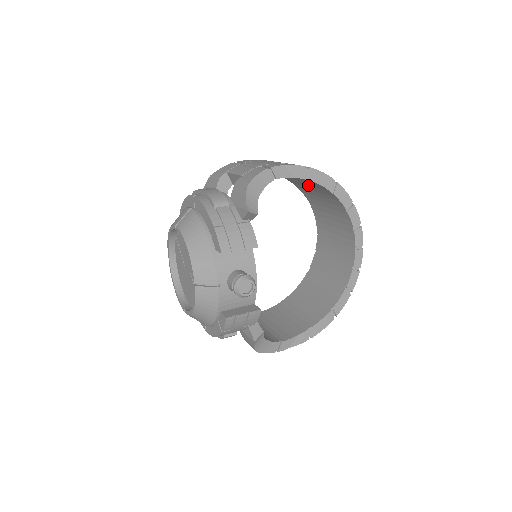
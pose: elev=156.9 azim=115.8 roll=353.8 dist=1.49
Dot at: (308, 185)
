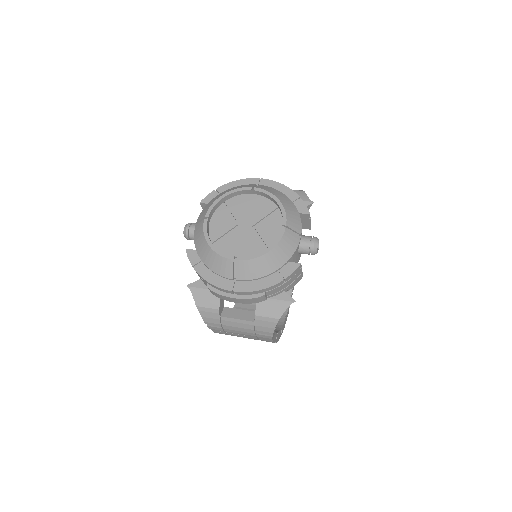
Dot at: occluded
